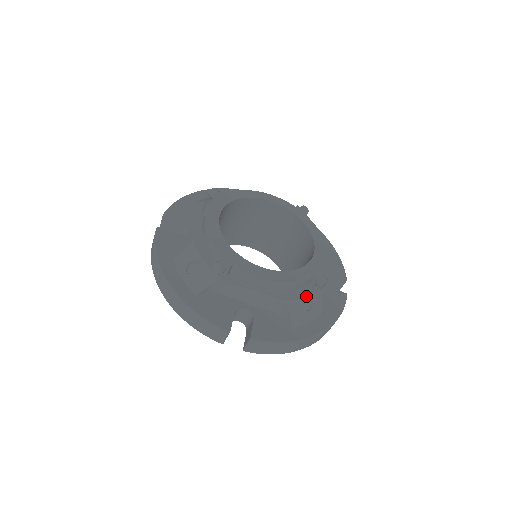
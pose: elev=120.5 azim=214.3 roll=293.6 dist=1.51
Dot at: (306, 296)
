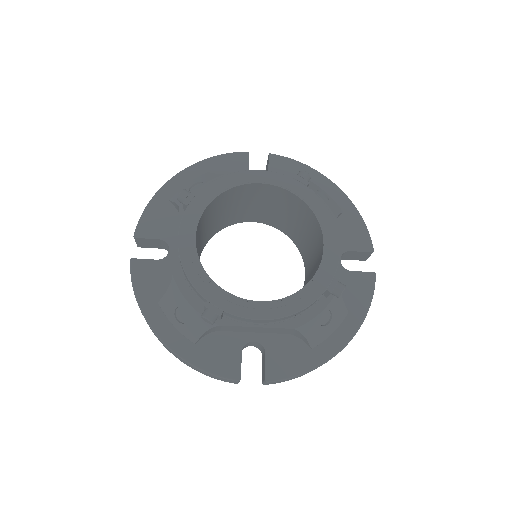
Dot at: (322, 311)
